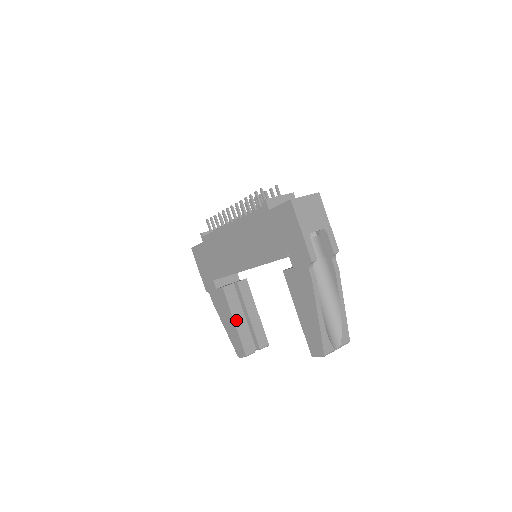
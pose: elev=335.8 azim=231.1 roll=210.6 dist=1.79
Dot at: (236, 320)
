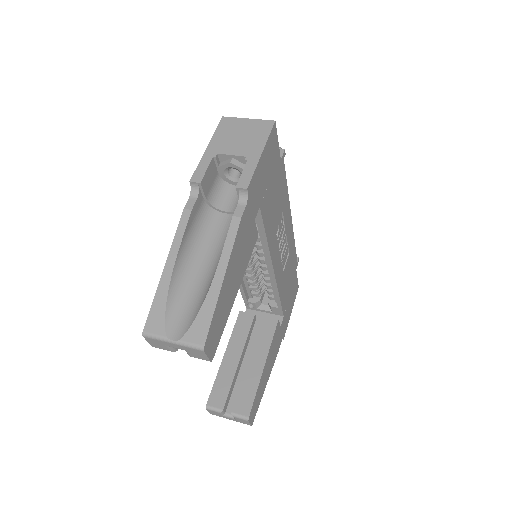
Dot at: (228, 356)
